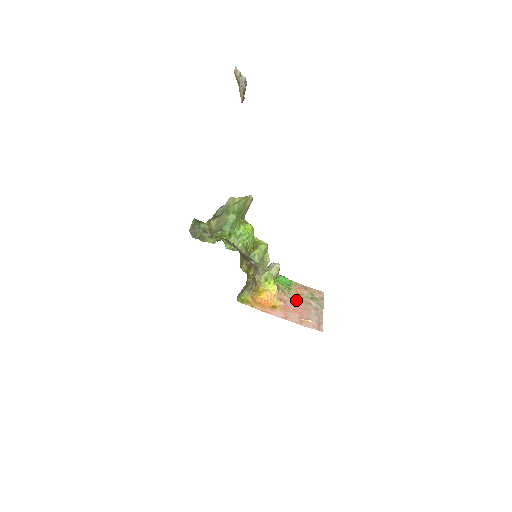
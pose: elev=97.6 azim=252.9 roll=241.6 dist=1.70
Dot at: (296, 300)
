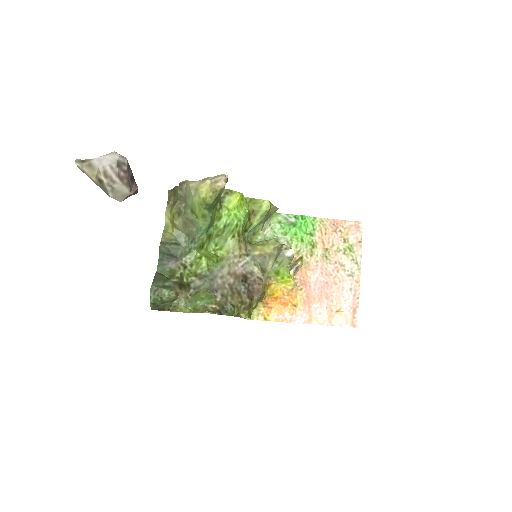
Dot at: (323, 267)
